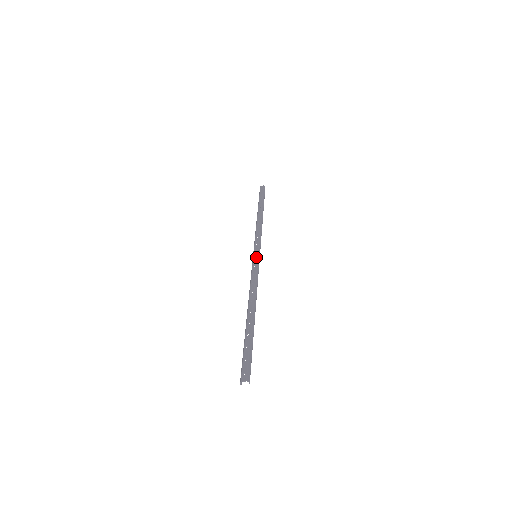
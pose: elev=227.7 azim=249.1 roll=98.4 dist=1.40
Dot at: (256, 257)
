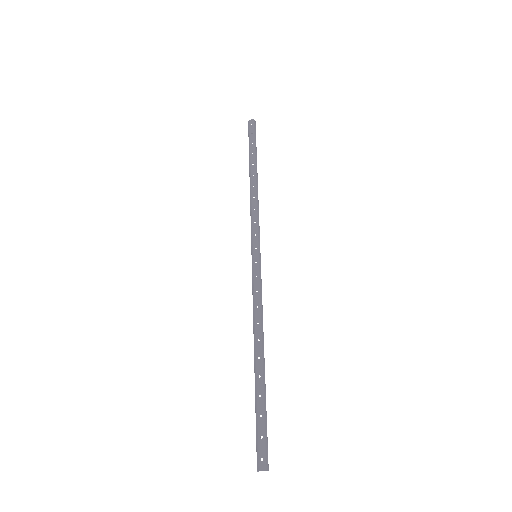
Dot at: (257, 260)
